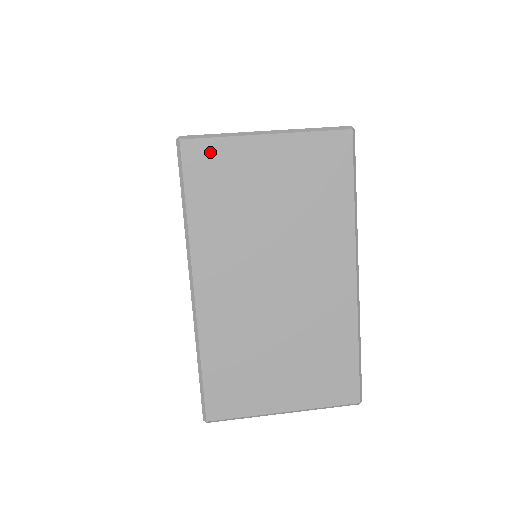
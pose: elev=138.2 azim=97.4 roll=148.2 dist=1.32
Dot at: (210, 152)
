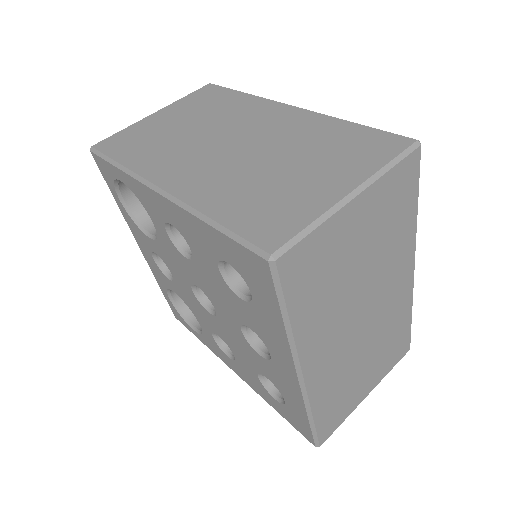
Dot at: (306, 252)
